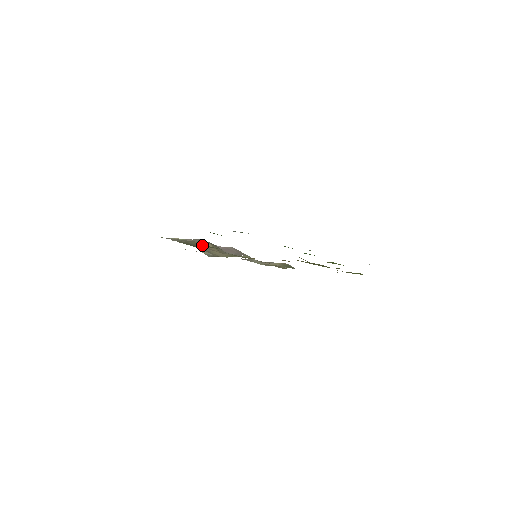
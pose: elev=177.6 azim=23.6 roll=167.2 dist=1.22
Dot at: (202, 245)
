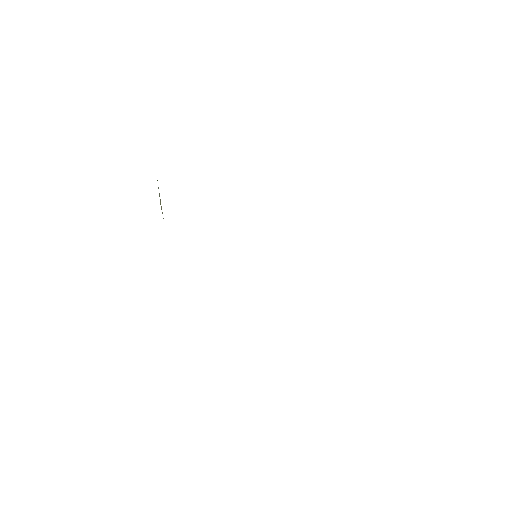
Dot at: occluded
